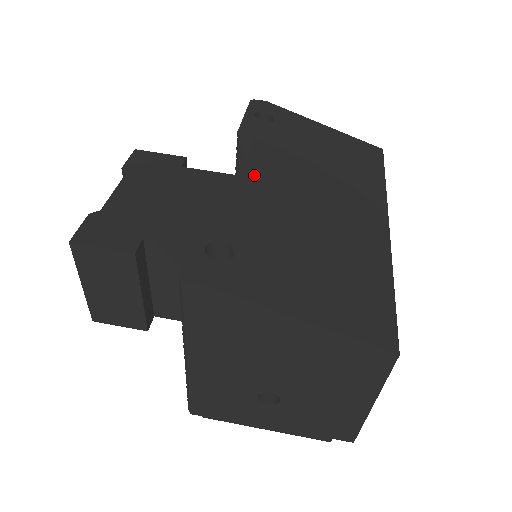
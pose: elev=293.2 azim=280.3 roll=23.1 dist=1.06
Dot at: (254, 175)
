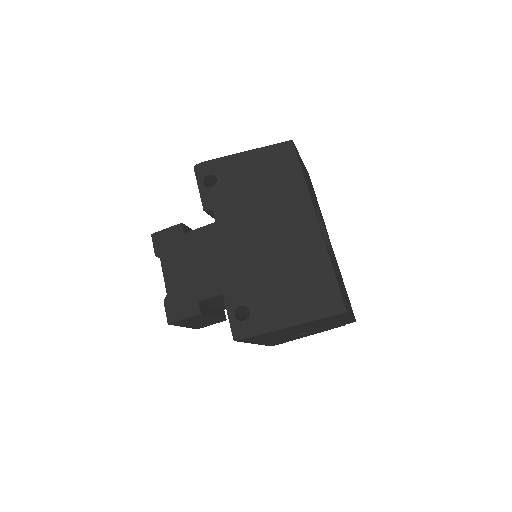
Dot at: (231, 244)
